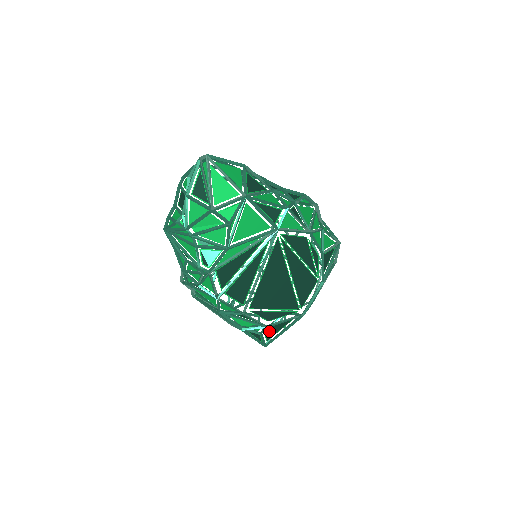
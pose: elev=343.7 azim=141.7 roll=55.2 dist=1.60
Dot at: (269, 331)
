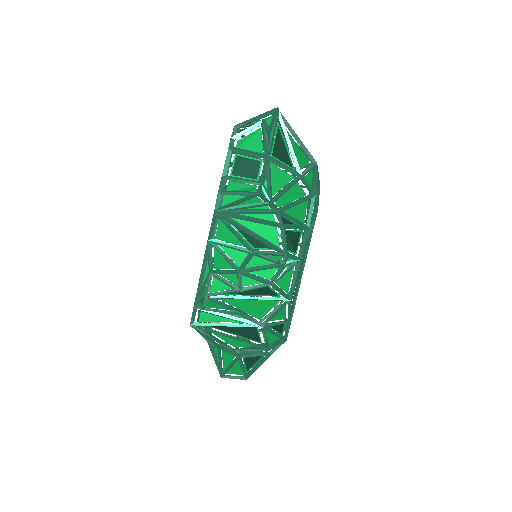
Dot at: occluded
